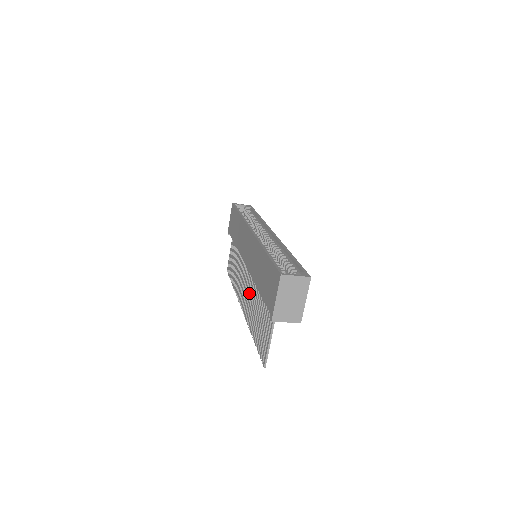
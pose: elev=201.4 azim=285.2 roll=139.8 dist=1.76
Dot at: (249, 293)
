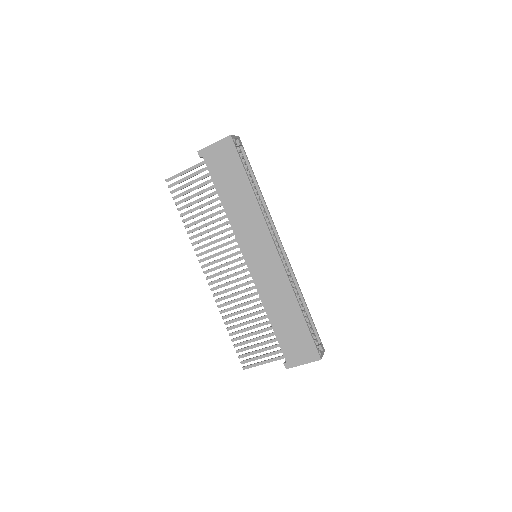
Dot at: (235, 287)
